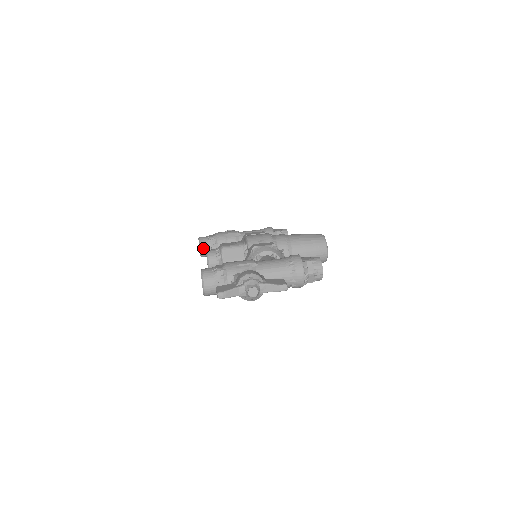
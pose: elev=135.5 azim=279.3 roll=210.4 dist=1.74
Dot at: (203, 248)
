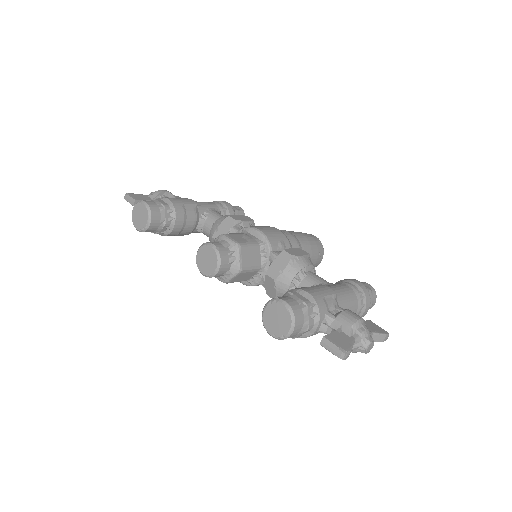
Dot at: (154, 221)
